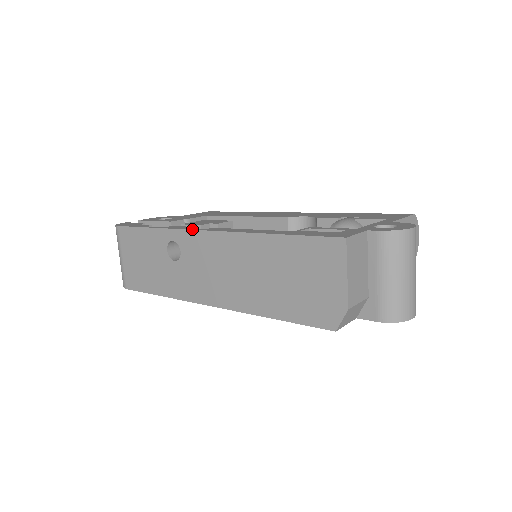
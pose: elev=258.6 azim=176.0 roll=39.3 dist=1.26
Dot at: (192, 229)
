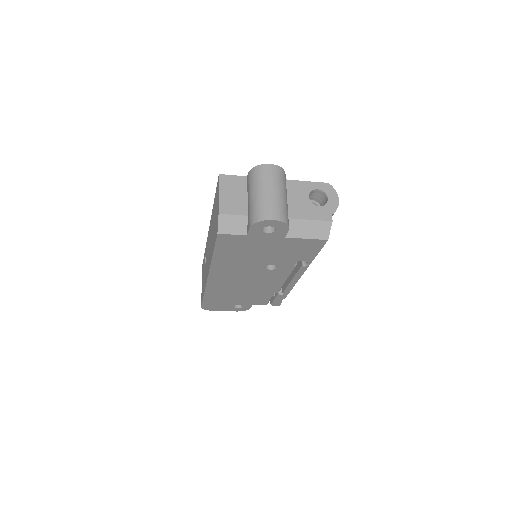
Dot at: occluded
